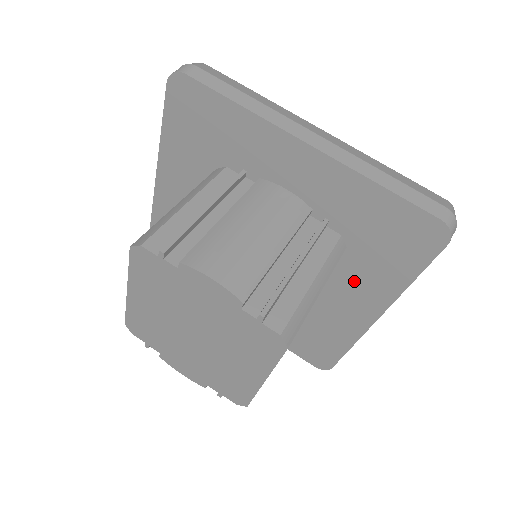
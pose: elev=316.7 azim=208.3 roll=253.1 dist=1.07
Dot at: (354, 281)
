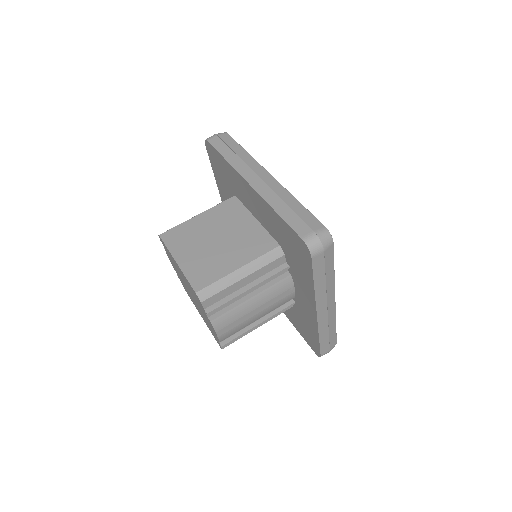
Dot at: occluded
